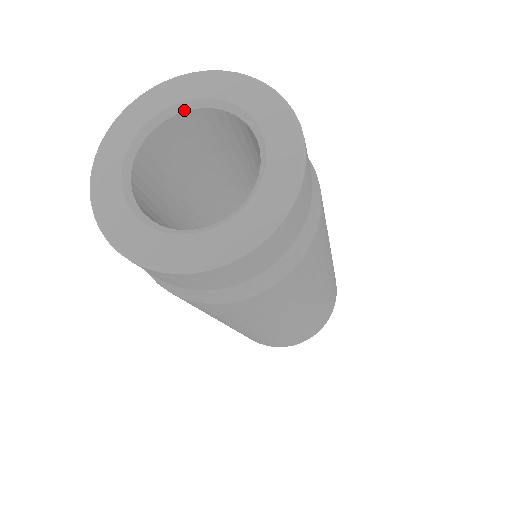
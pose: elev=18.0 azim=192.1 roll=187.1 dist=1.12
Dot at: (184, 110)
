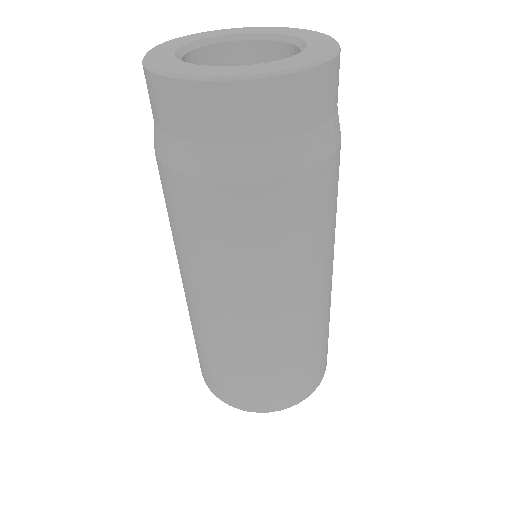
Dot at: (208, 44)
